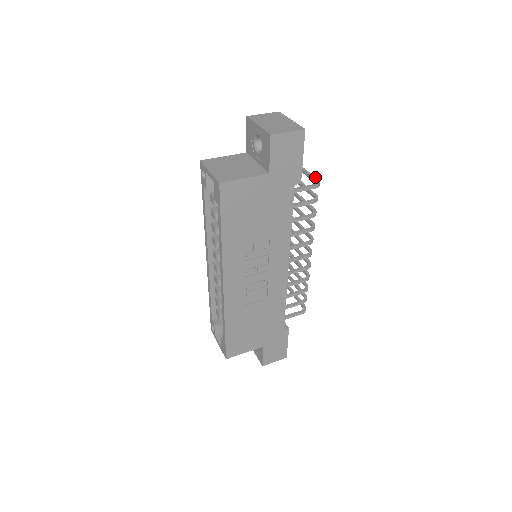
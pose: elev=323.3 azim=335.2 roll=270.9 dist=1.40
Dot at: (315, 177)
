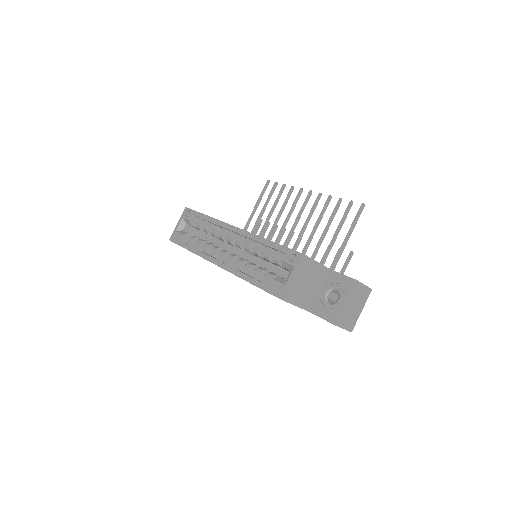
Dot at: occluded
